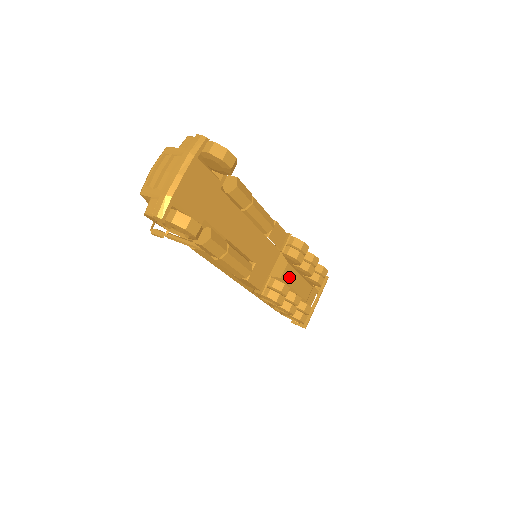
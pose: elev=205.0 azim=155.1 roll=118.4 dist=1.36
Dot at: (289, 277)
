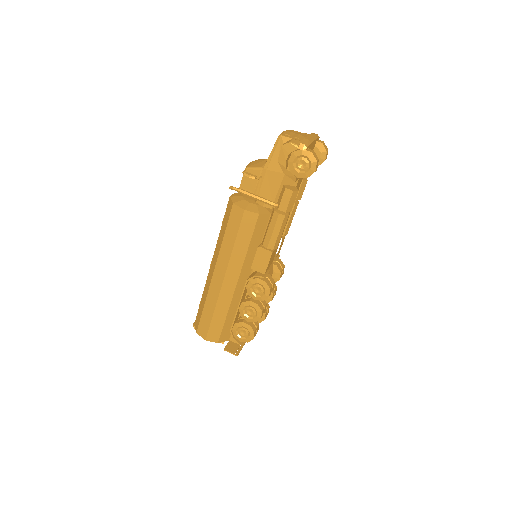
Dot at: occluded
